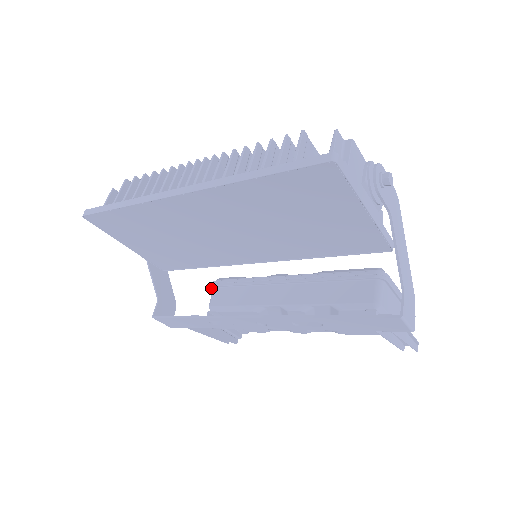
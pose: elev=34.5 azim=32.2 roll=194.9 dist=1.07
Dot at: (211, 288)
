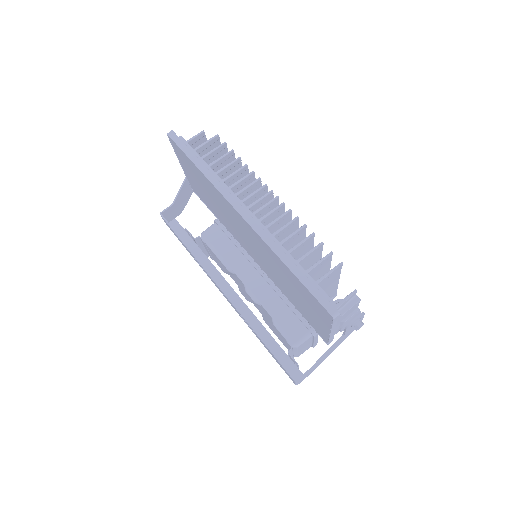
Dot at: (214, 221)
